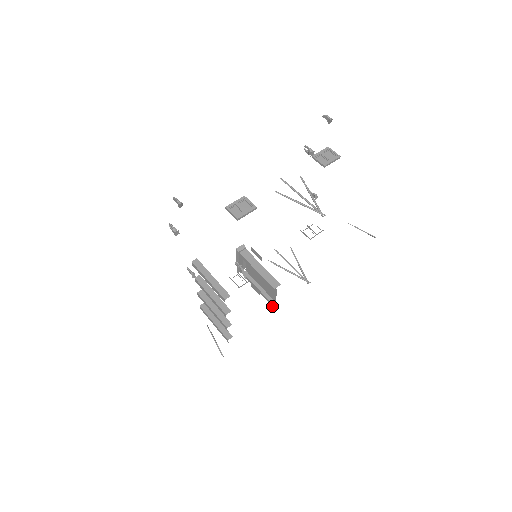
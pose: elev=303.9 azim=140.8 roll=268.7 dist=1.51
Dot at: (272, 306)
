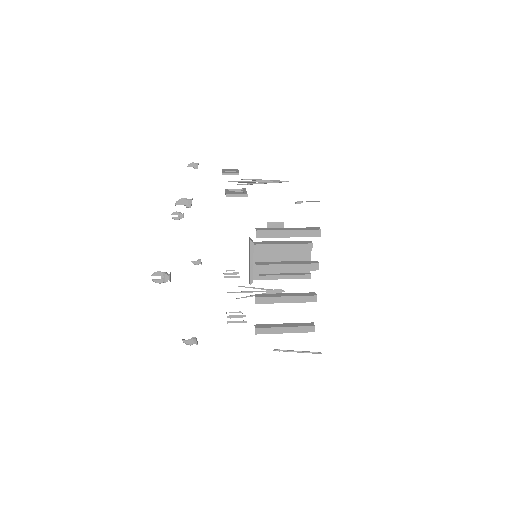
Dot at: (310, 278)
